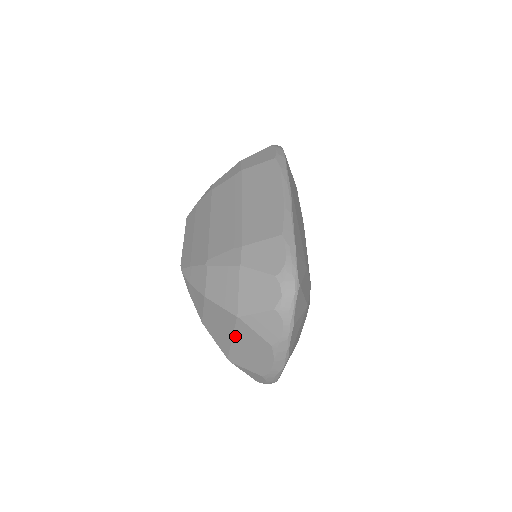
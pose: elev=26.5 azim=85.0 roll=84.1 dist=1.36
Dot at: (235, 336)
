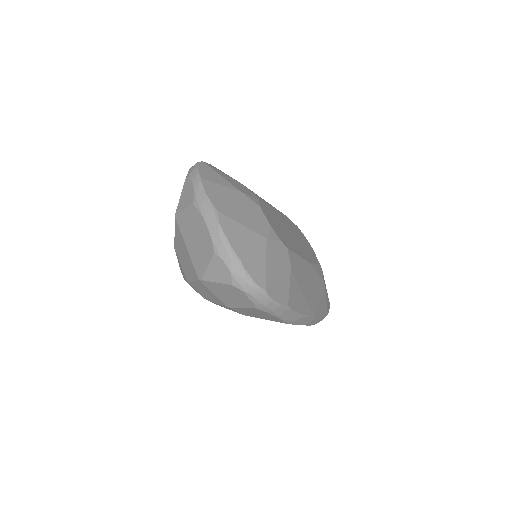
Dot at: (185, 239)
